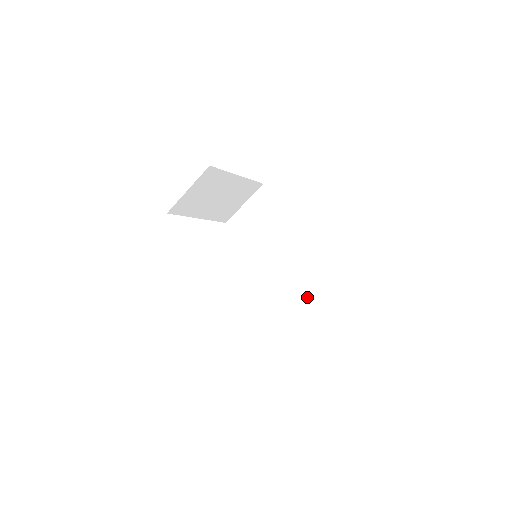
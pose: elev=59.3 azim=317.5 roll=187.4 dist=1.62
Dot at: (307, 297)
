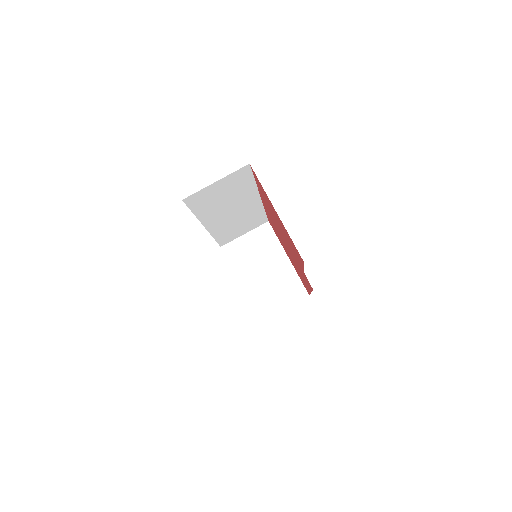
Dot at: occluded
